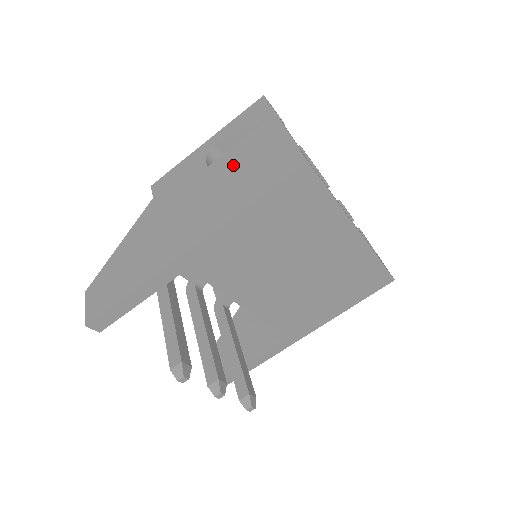
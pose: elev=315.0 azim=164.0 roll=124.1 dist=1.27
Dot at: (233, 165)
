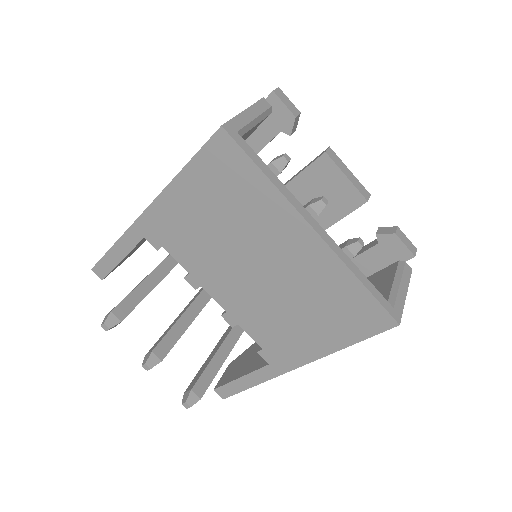
Dot at: occluded
